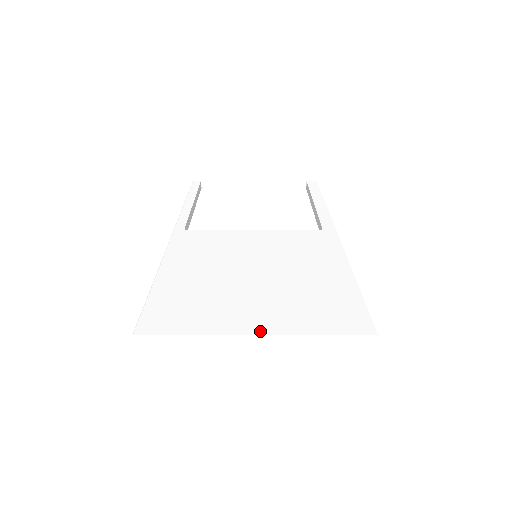
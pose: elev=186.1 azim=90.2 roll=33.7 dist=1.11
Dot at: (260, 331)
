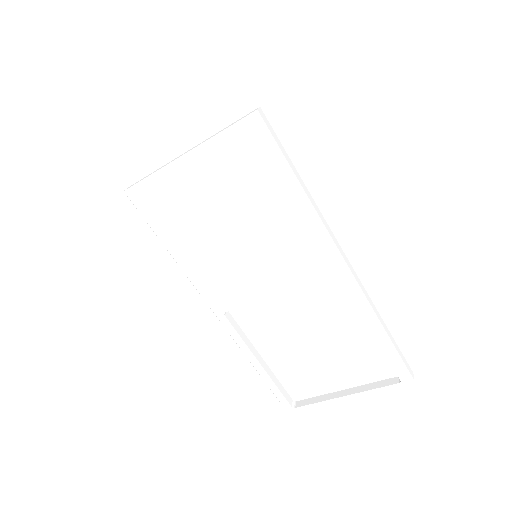
Dot at: occluded
